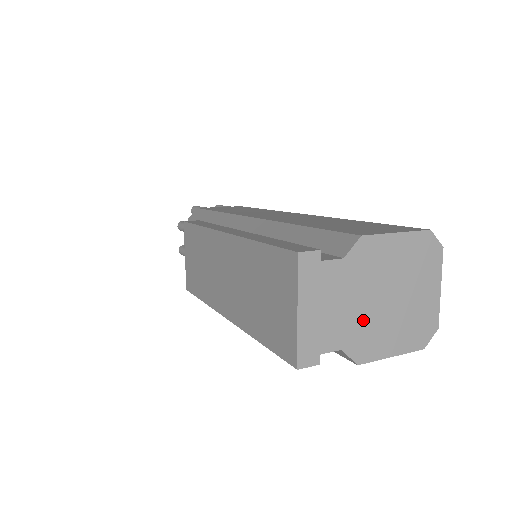
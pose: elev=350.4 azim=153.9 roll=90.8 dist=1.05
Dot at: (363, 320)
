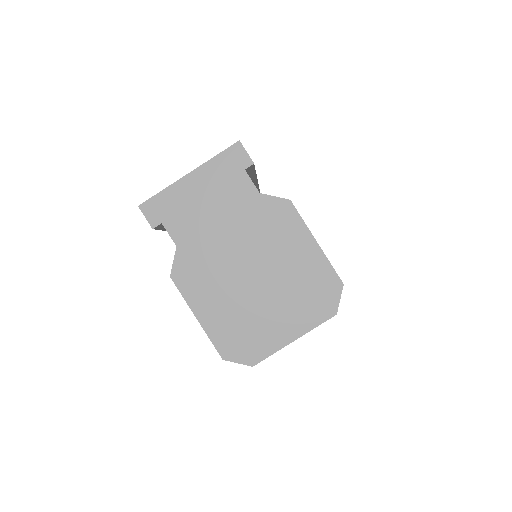
Dot at: (215, 254)
